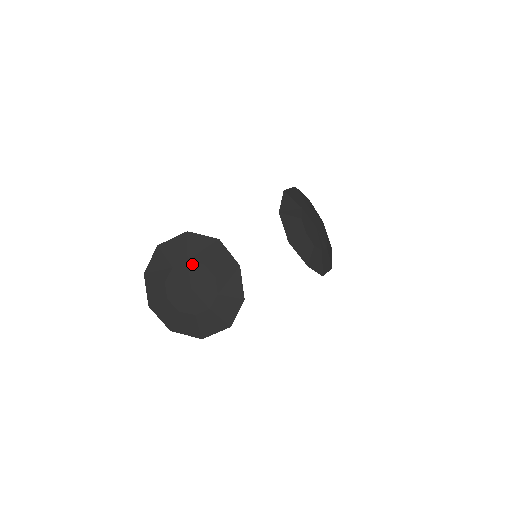
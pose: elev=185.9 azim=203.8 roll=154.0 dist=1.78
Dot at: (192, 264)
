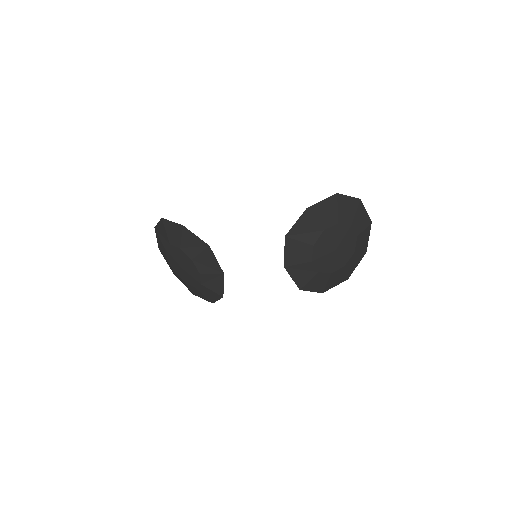
Dot at: (183, 253)
